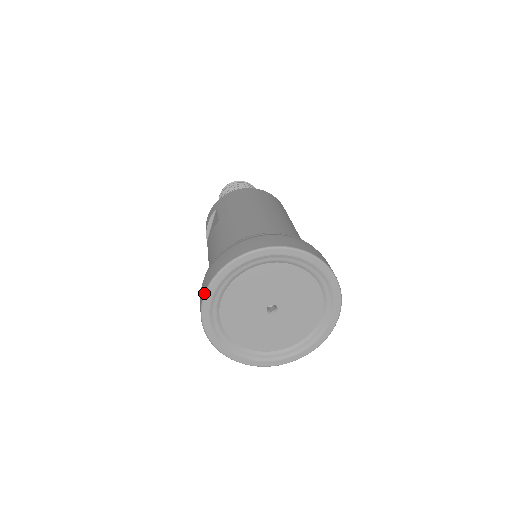
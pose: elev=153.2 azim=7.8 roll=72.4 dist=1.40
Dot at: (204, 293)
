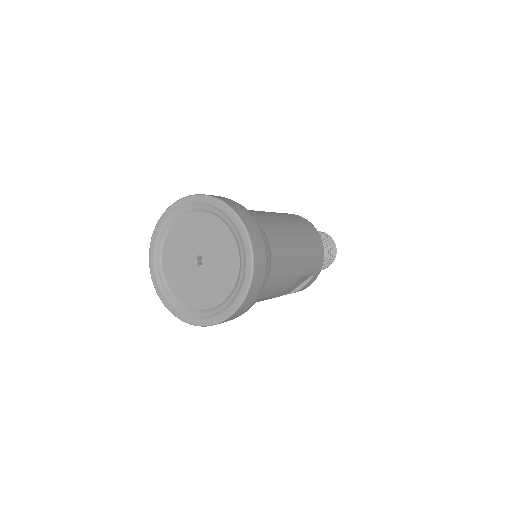
Dot at: (168, 207)
